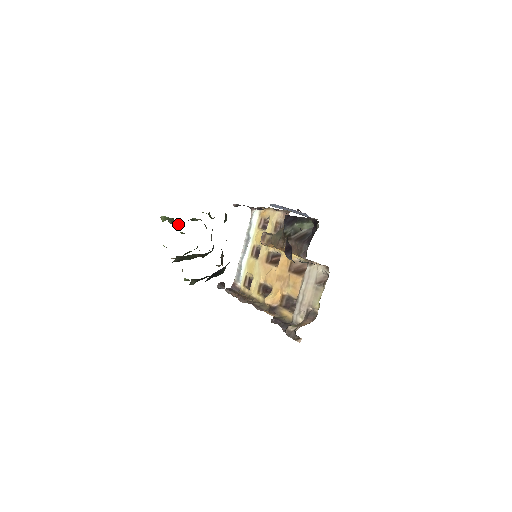
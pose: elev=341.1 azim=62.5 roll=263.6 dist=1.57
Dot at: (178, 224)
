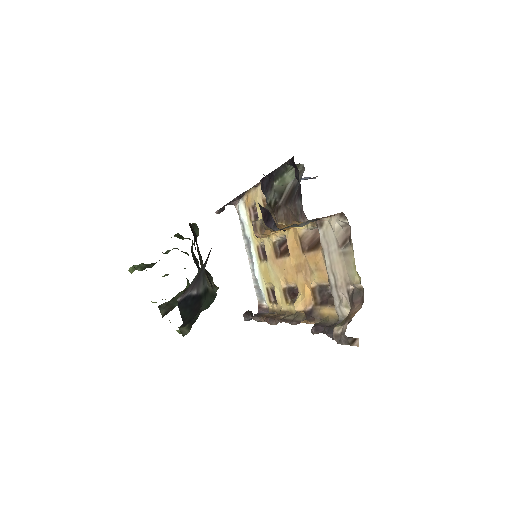
Dot at: (150, 267)
